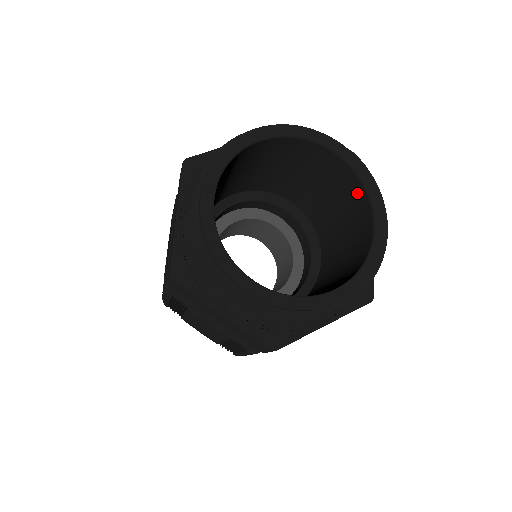
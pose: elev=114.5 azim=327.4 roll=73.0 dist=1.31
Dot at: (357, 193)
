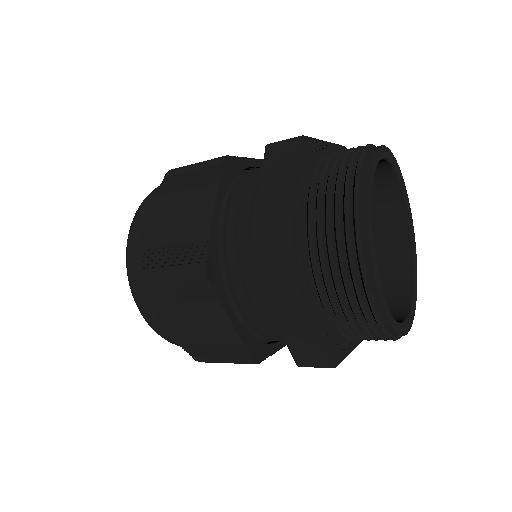
Dot at: (381, 175)
